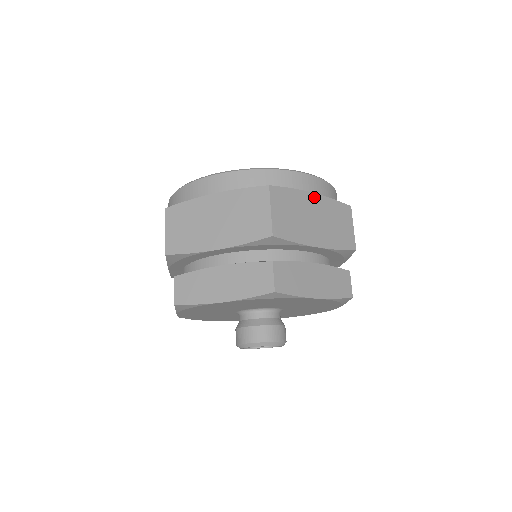
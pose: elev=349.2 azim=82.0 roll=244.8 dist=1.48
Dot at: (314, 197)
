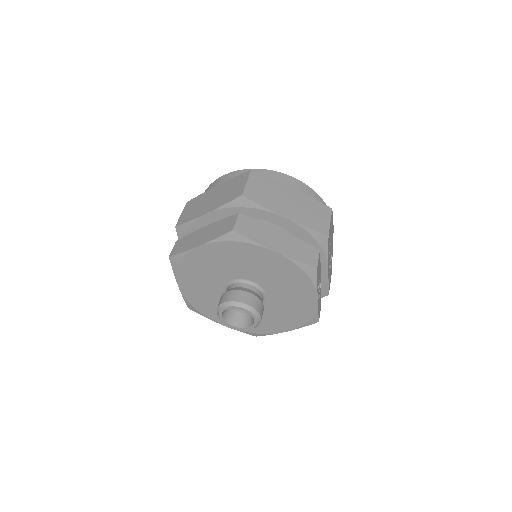
Dot at: (293, 190)
